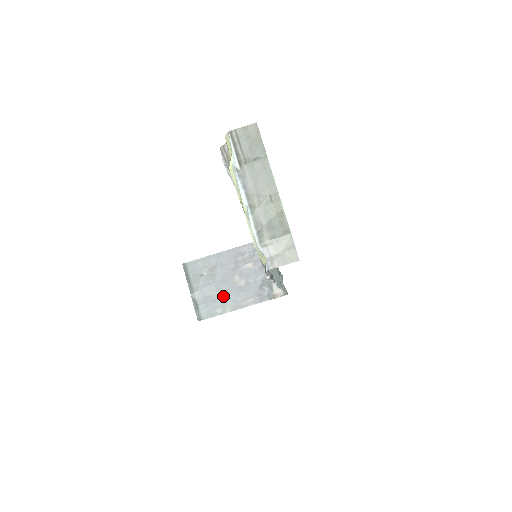
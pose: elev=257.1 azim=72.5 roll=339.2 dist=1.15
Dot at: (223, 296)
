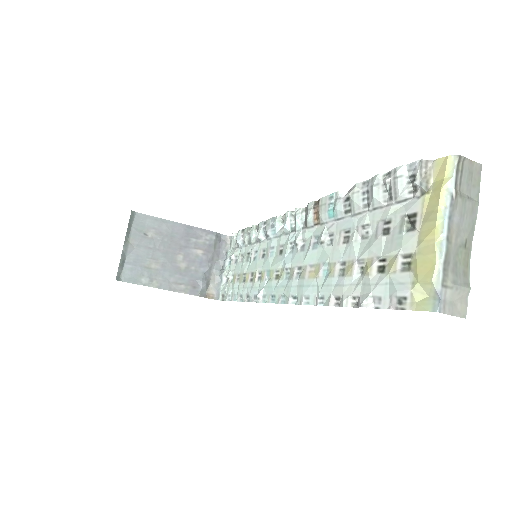
Dot at: (156, 268)
